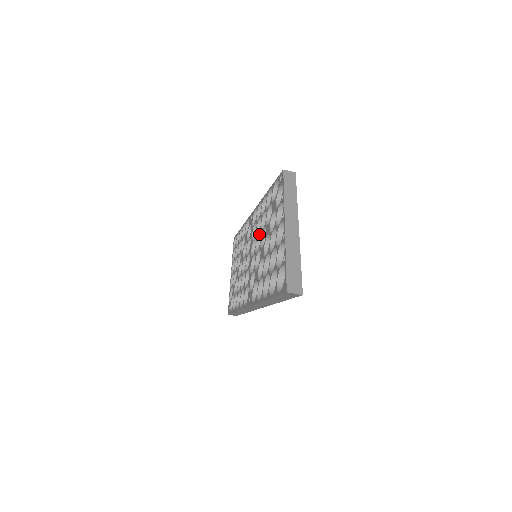
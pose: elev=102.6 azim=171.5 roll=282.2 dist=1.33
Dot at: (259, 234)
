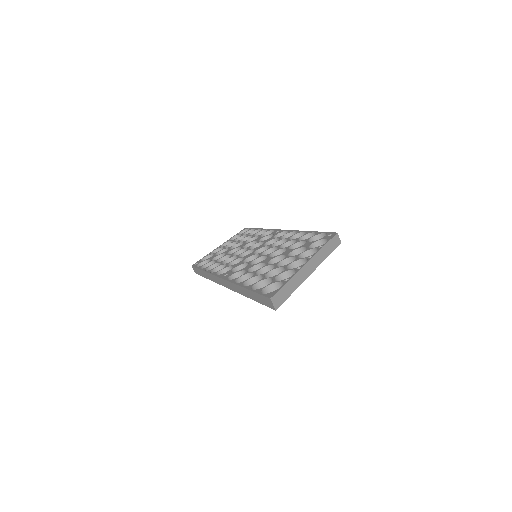
Dot at: (275, 247)
